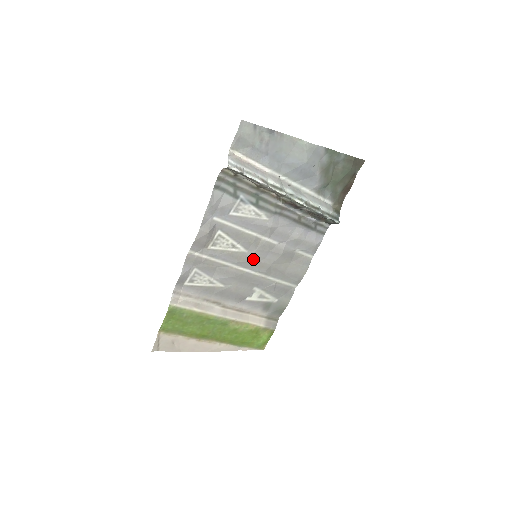
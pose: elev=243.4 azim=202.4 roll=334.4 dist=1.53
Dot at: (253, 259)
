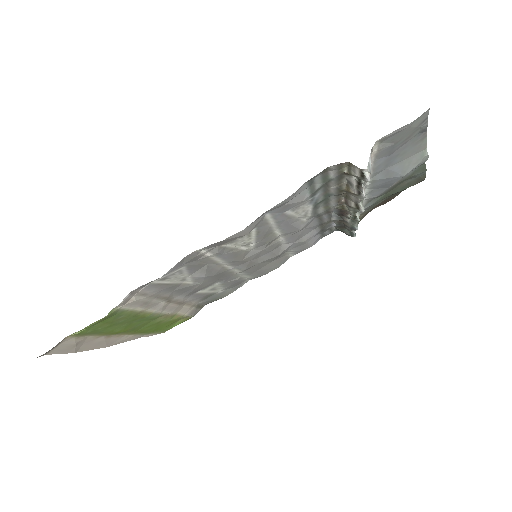
Dot at: (249, 258)
